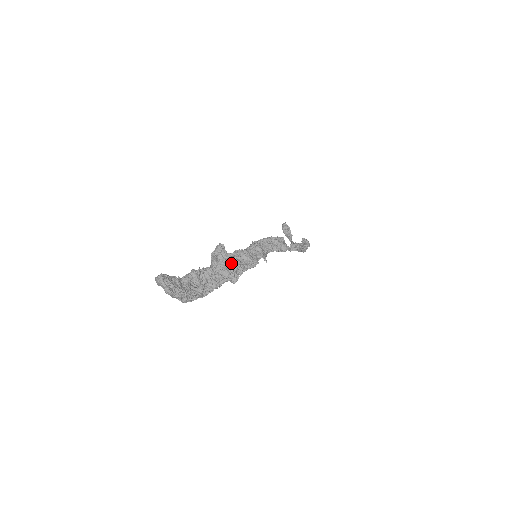
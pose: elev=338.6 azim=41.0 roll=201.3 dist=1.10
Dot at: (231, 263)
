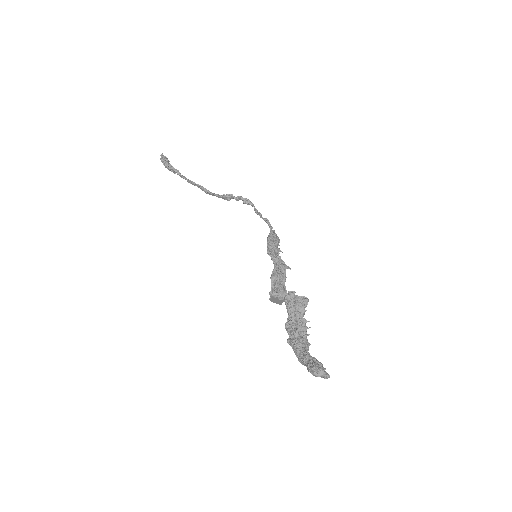
Dot at: (306, 304)
